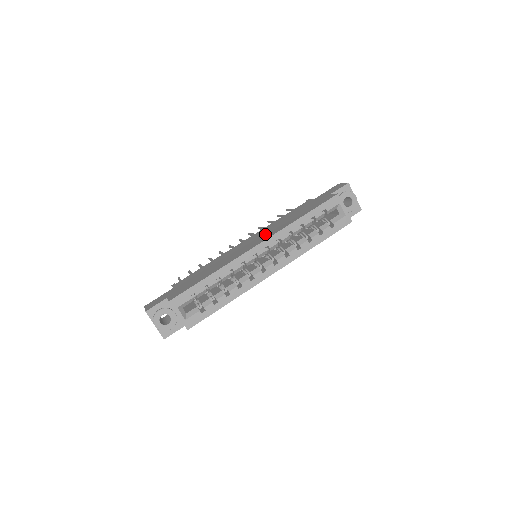
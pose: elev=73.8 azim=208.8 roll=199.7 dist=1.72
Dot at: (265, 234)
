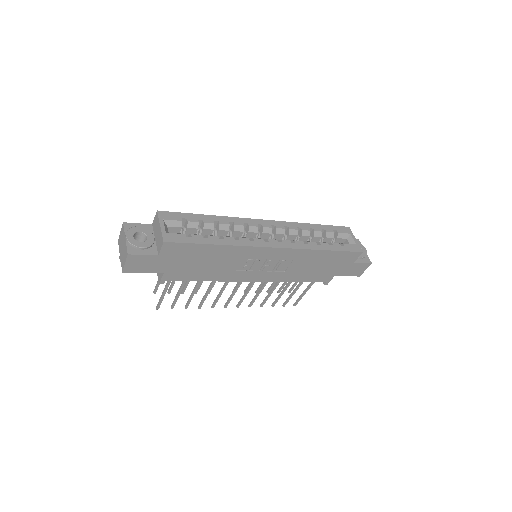
Dot at: occluded
